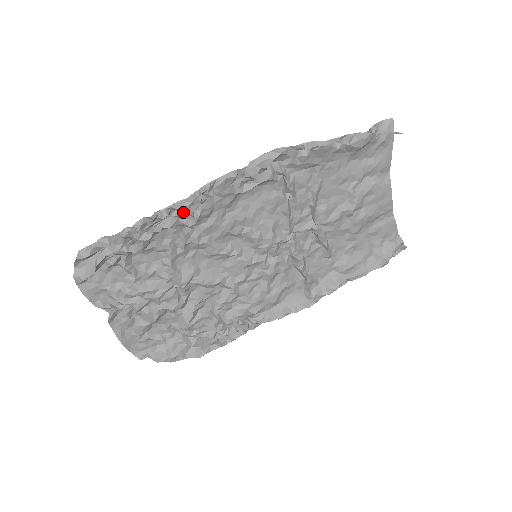
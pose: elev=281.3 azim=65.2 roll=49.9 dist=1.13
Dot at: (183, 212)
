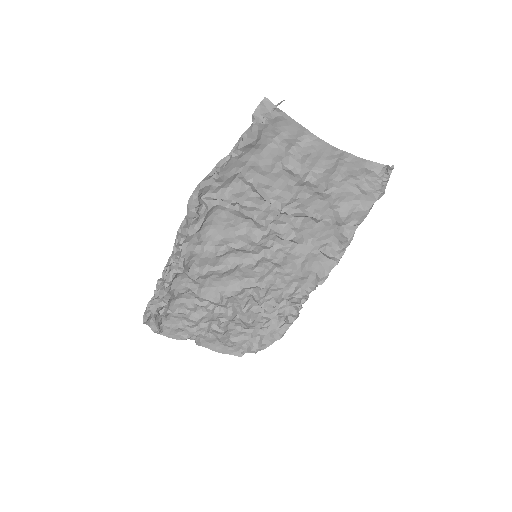
Dot at: (175, 264)
